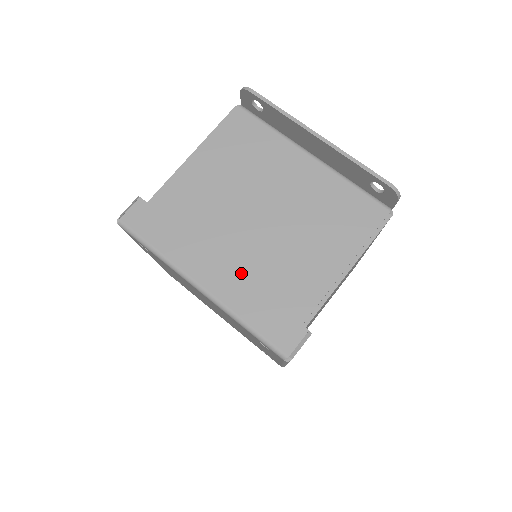
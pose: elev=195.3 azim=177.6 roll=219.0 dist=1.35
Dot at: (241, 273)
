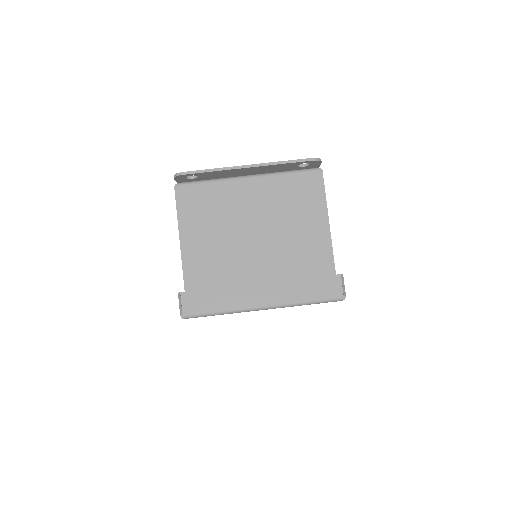
Dot at: (277, 279)
